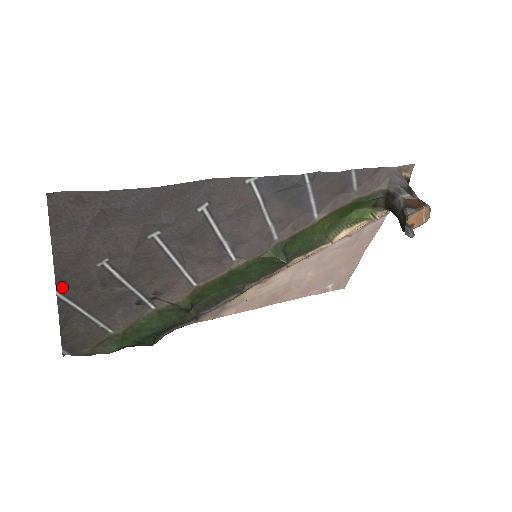
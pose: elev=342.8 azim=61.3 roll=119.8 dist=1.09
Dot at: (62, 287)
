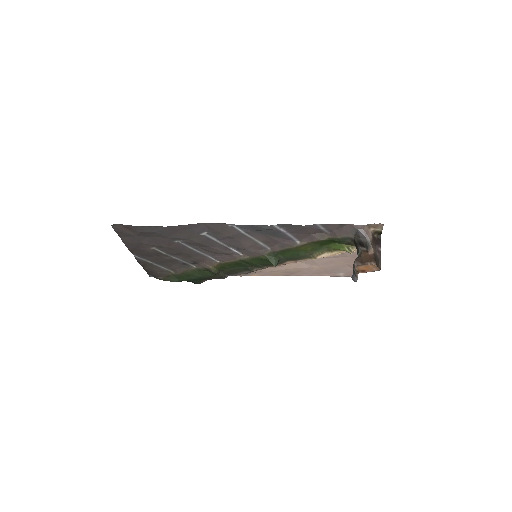
Dot at: (136, 254)
